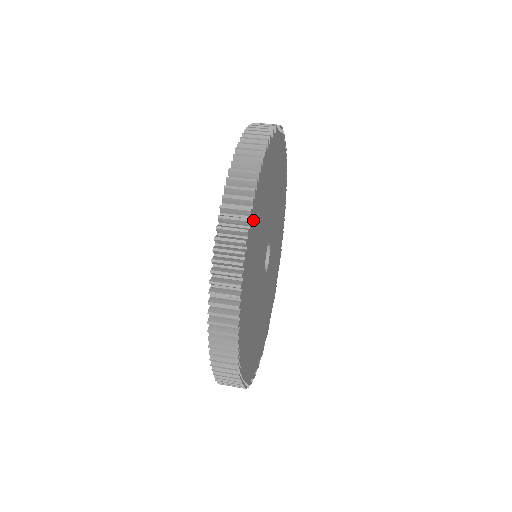
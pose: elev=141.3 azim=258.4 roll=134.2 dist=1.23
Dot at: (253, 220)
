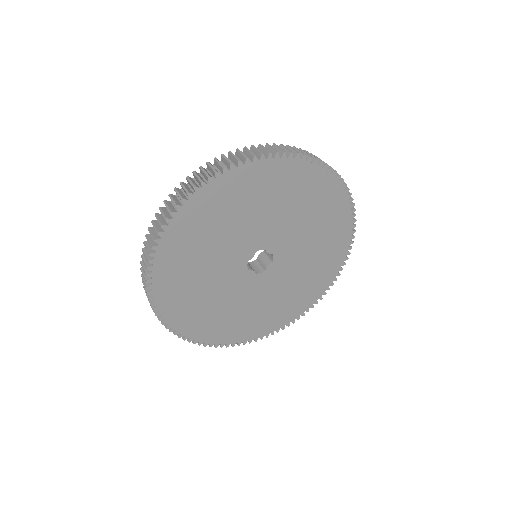
Dot at: (197, 204)
